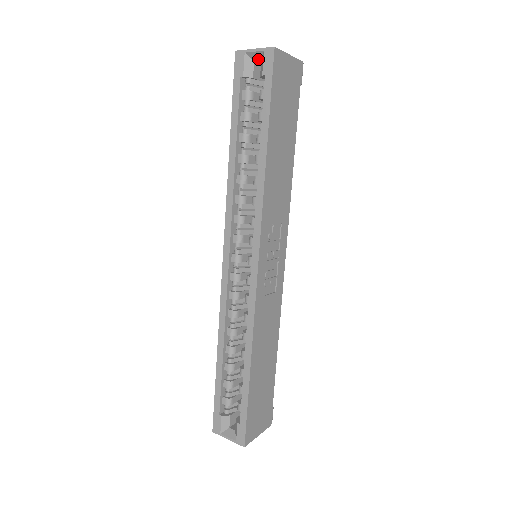
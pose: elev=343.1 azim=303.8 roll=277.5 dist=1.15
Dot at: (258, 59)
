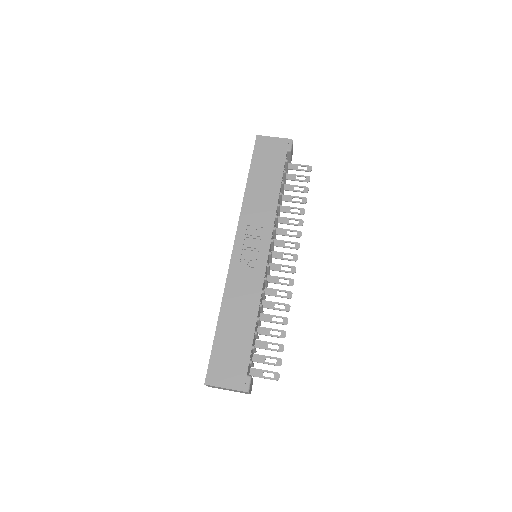
Dot at: occluded
